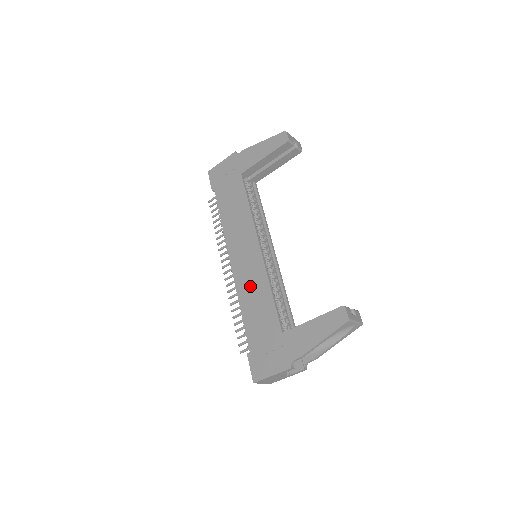
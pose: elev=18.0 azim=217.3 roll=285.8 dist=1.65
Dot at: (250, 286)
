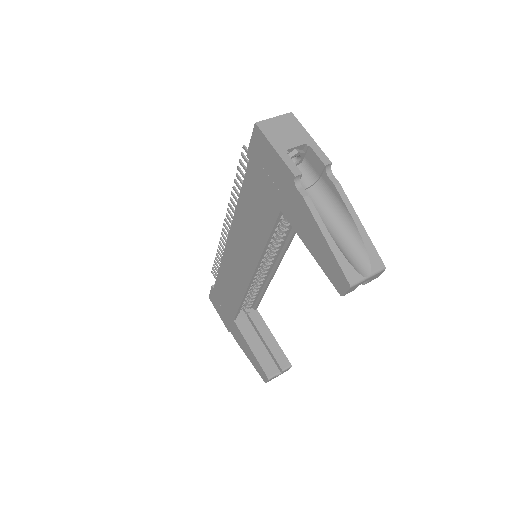
Dot at: (231, 275)
